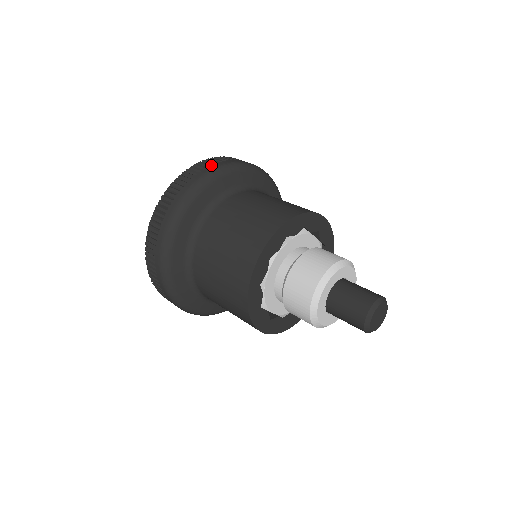
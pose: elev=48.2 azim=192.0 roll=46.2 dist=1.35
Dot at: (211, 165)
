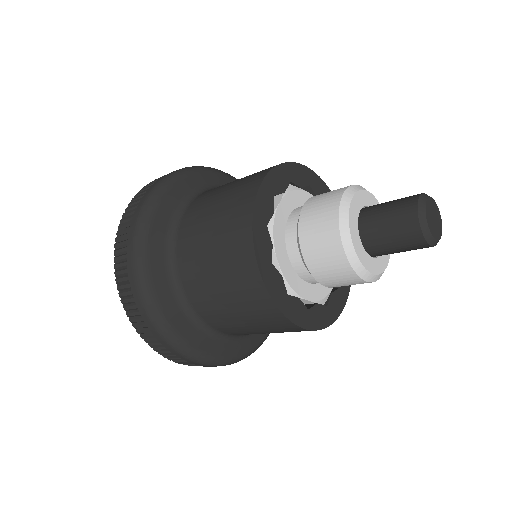
Dot at: occluded
